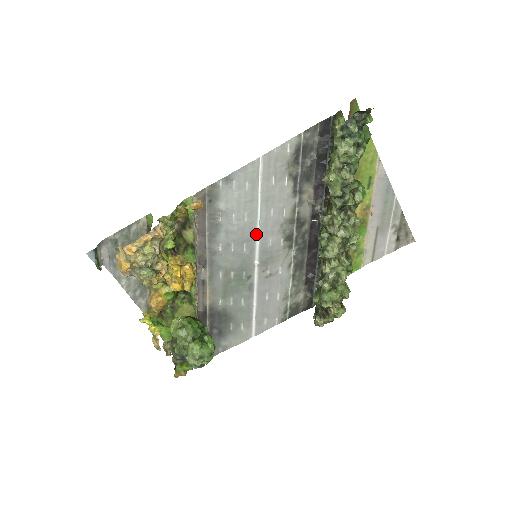
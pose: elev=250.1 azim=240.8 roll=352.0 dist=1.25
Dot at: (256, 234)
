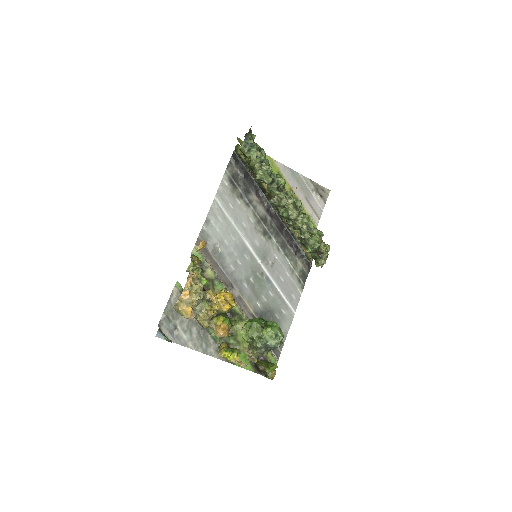
Dot at: (246, 244)
